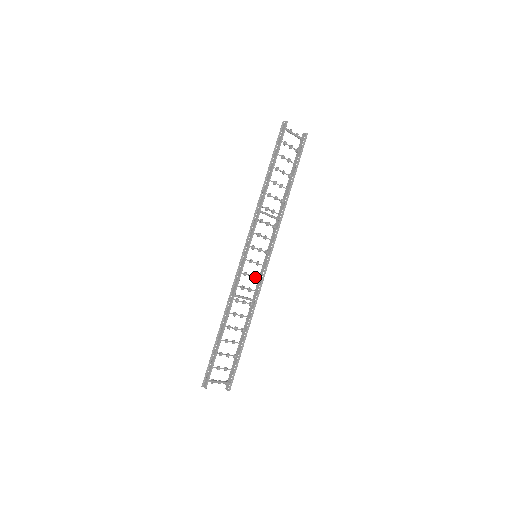
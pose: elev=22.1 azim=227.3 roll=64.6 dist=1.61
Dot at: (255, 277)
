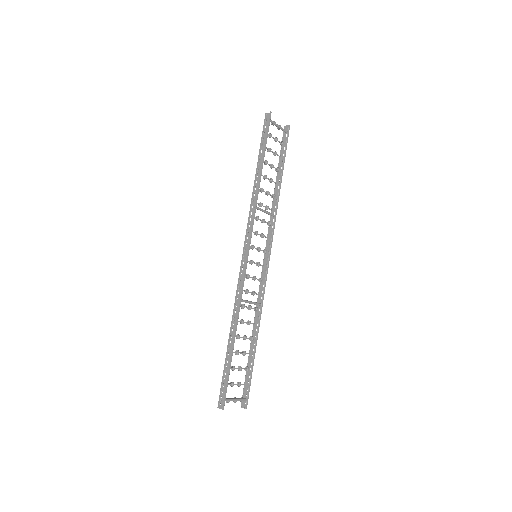
Dot at: (257, 279)
